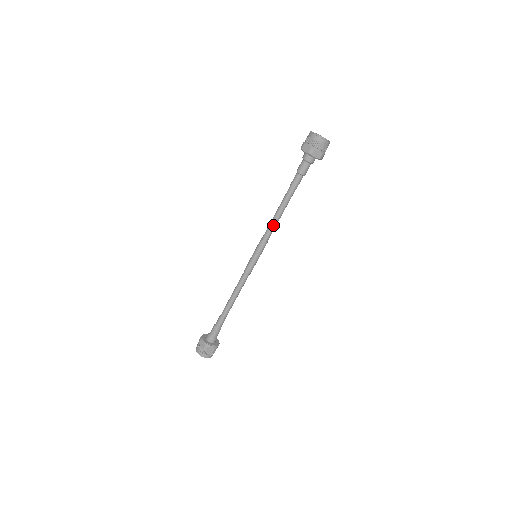
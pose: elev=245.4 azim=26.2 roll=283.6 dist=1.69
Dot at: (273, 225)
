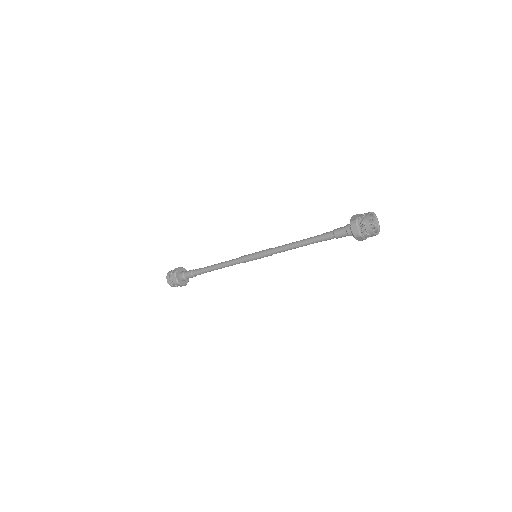
Dot at: (285, 250)
